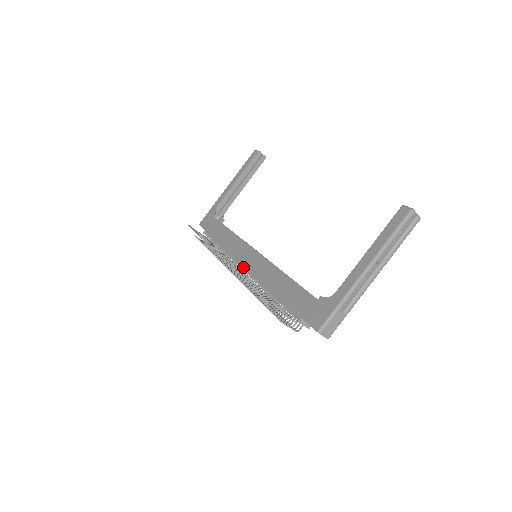
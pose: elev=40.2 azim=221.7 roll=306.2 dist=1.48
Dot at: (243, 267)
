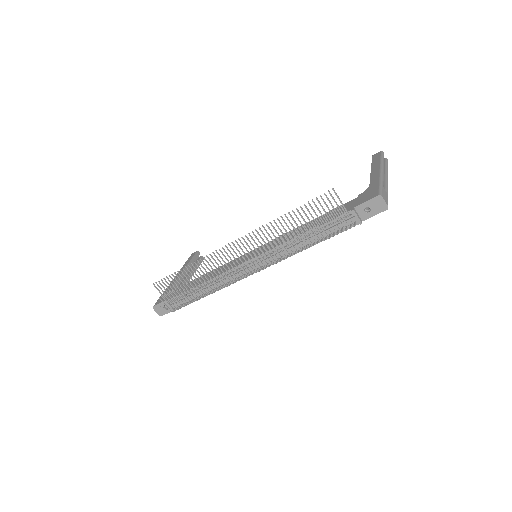
Dot at: occluded
